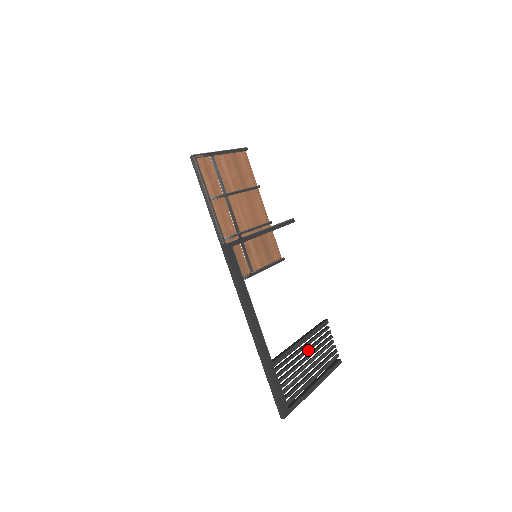
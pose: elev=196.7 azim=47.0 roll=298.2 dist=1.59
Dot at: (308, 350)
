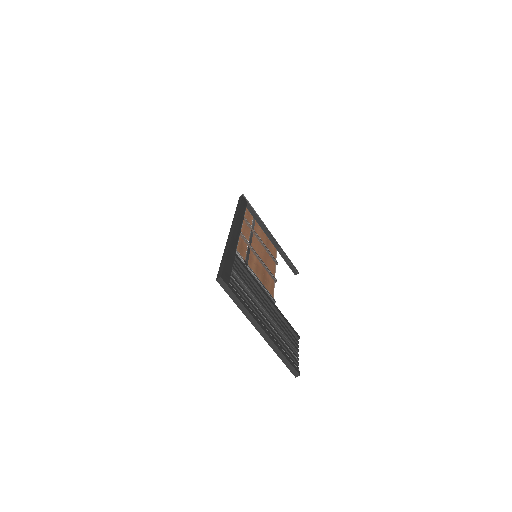
Dot at: (270, 310)
